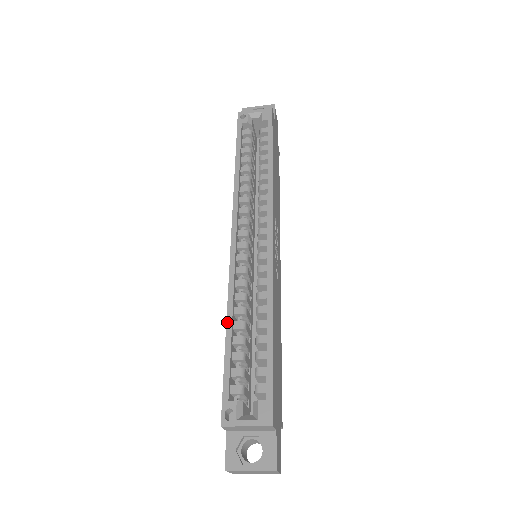
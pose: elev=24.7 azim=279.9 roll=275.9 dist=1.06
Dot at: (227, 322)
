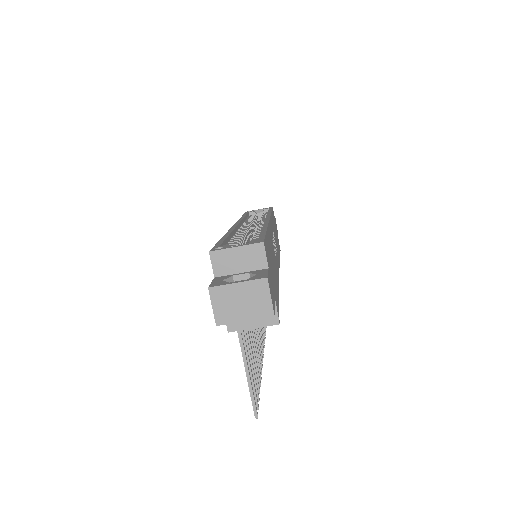
Dot at: (224, 235)
